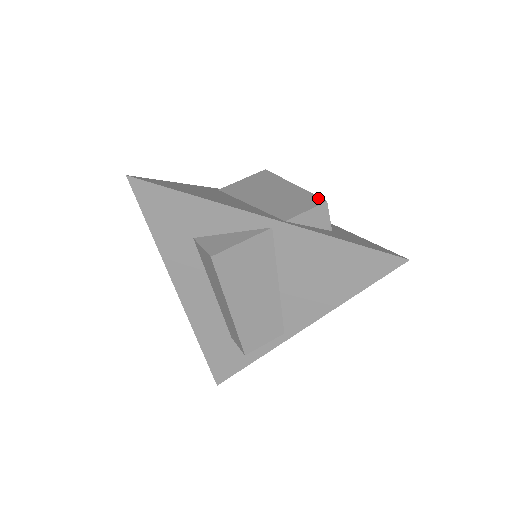
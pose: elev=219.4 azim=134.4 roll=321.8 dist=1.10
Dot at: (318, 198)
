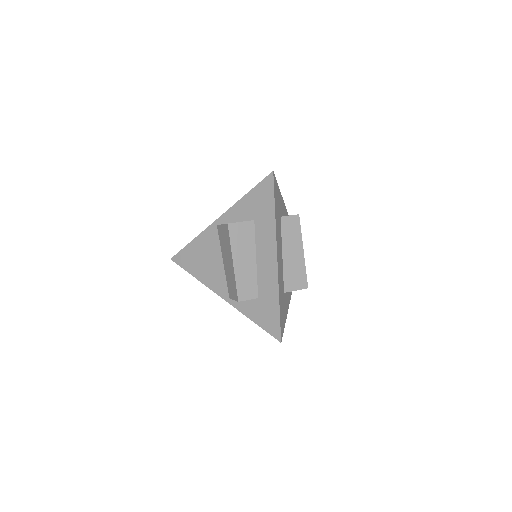
Dot at: (236, 294)
